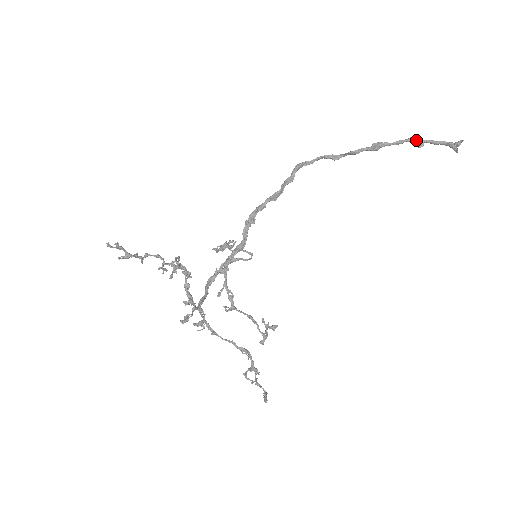
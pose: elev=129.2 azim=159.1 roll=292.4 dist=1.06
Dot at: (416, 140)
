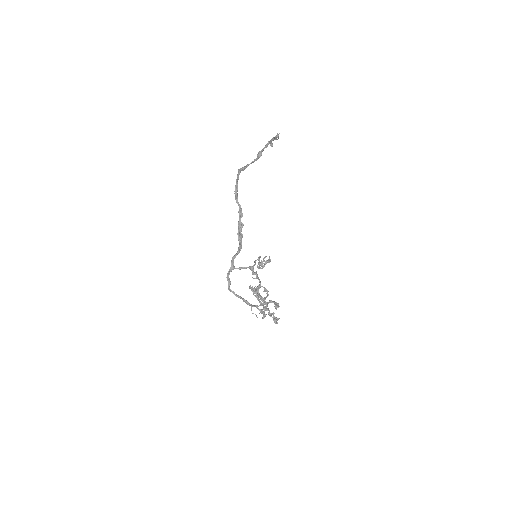
Dot at: (270, 143)
